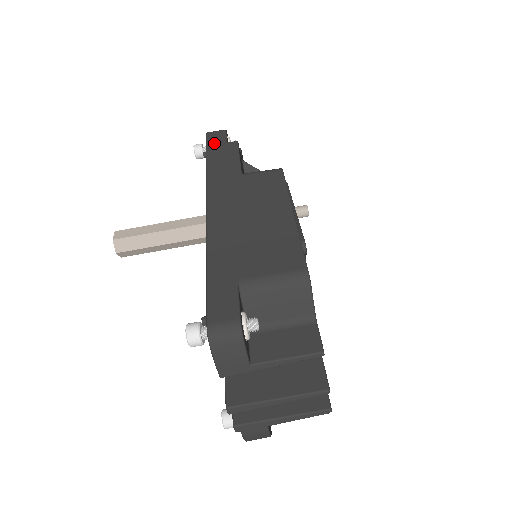
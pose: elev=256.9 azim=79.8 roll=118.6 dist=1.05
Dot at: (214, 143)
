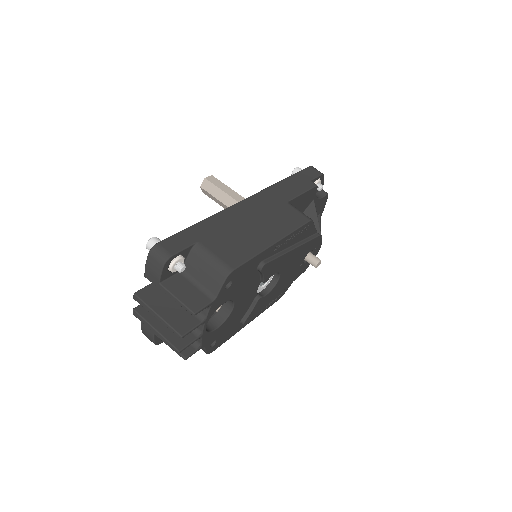
Dot at: (304, 174)
